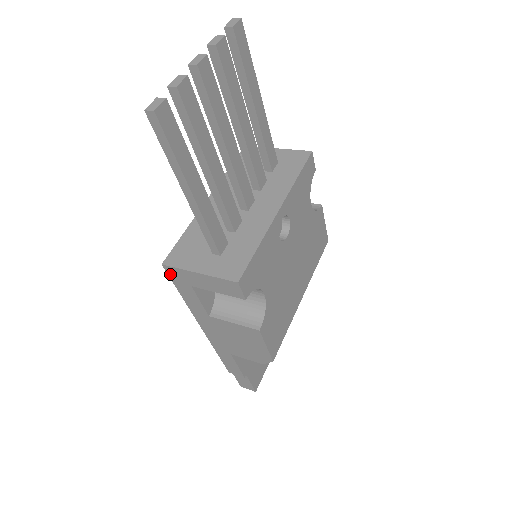
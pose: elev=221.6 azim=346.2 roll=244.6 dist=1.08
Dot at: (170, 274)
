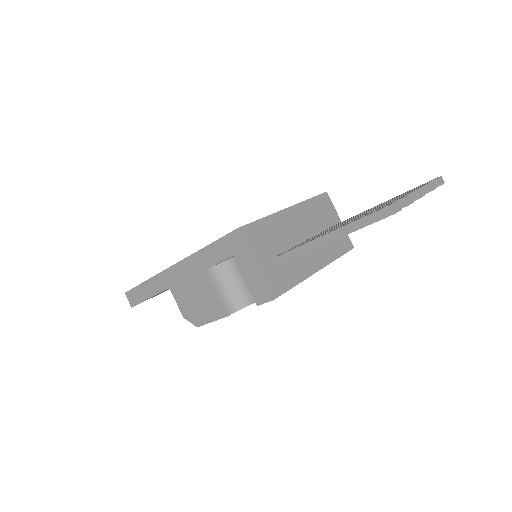
Dot at: (232, 235)
